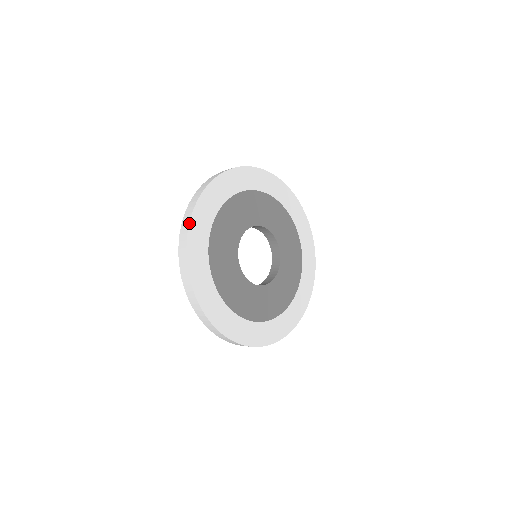
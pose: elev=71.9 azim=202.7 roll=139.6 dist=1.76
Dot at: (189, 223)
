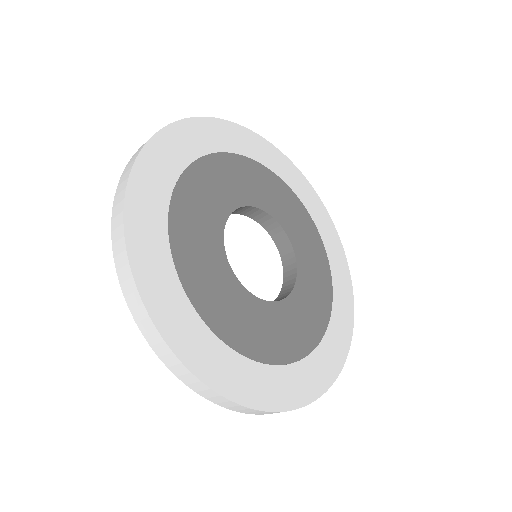
Dot at: (135, 284)
